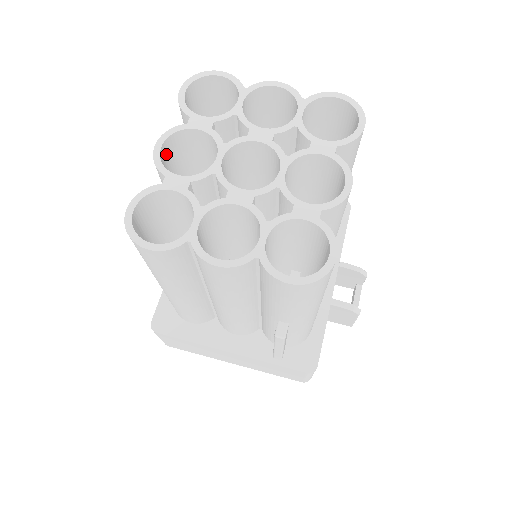
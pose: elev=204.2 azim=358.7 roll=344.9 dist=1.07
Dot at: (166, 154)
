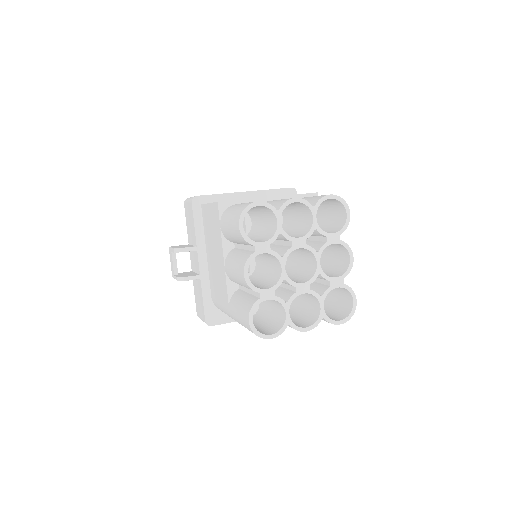
Dot at: occluded
